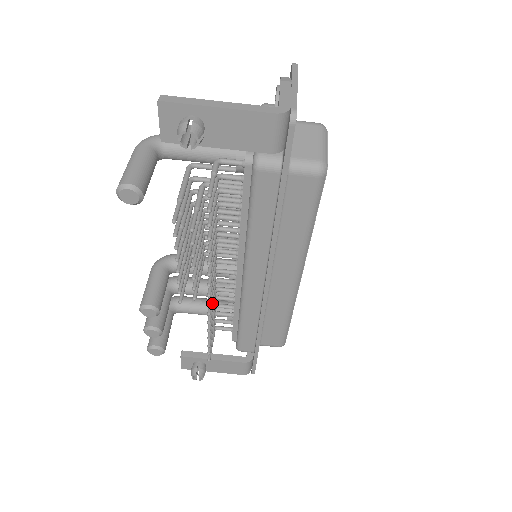
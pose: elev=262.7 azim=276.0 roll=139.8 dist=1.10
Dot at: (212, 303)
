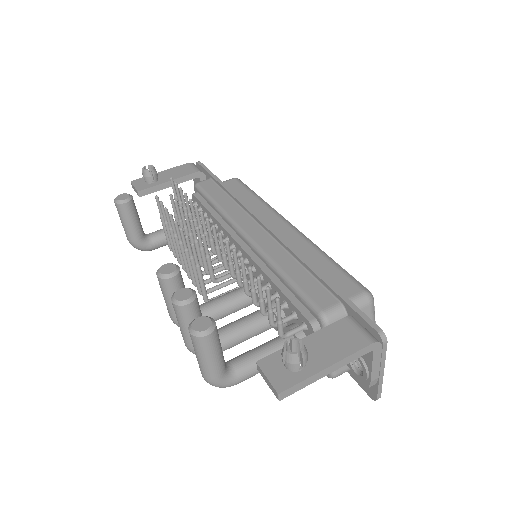
Dot at: (230, 252)
